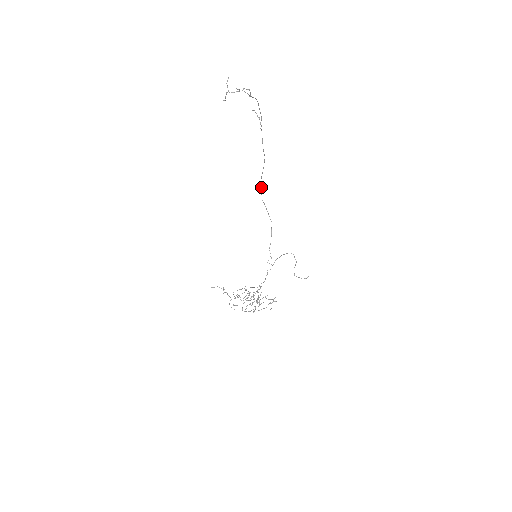
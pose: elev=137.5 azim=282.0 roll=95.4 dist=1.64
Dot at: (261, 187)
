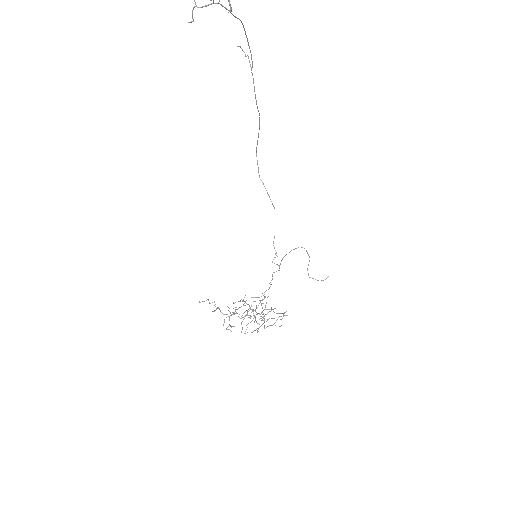
Dot at: (257, 160)
